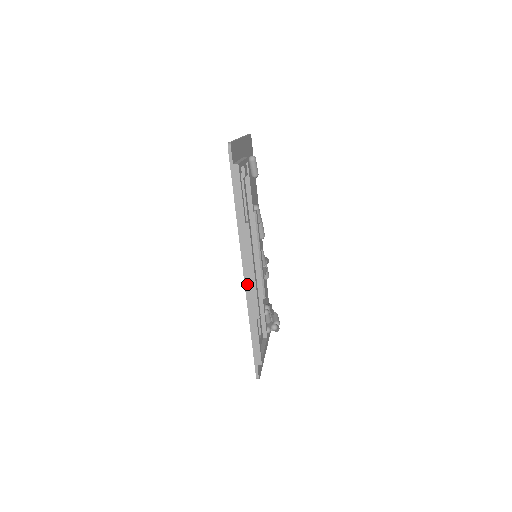
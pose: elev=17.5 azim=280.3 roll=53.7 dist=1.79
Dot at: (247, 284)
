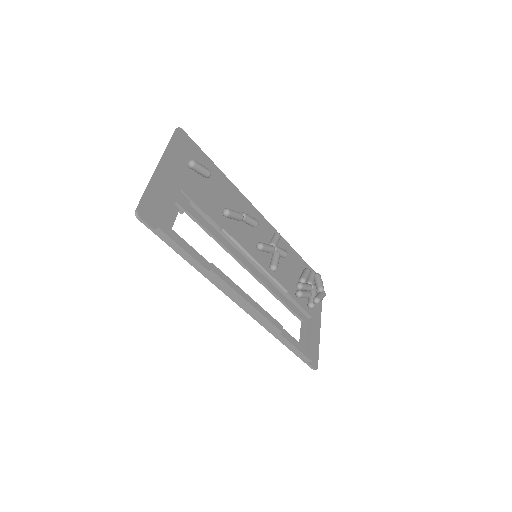
Dot at: (250, 313)
